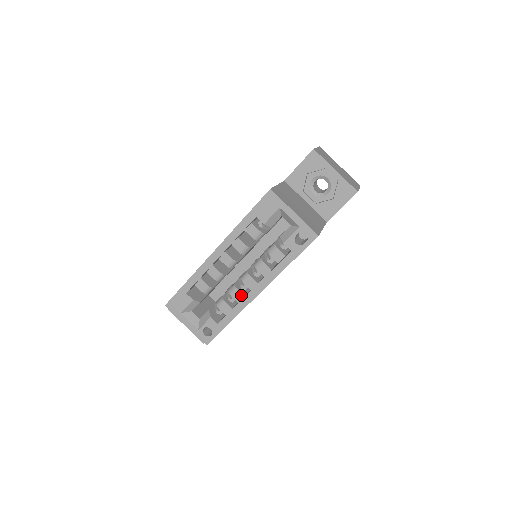
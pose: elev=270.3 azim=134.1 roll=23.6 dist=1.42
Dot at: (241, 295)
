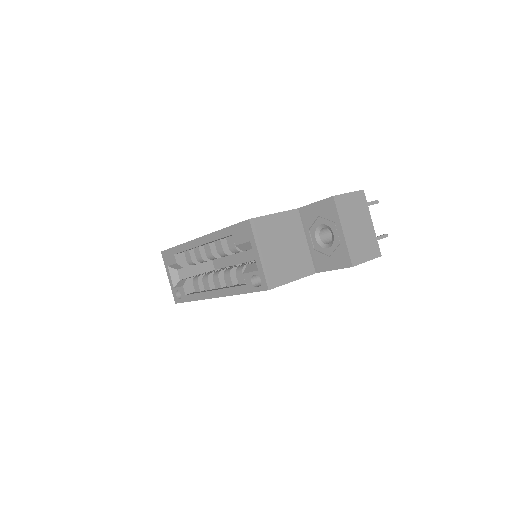
Dot at: (208, 286)
